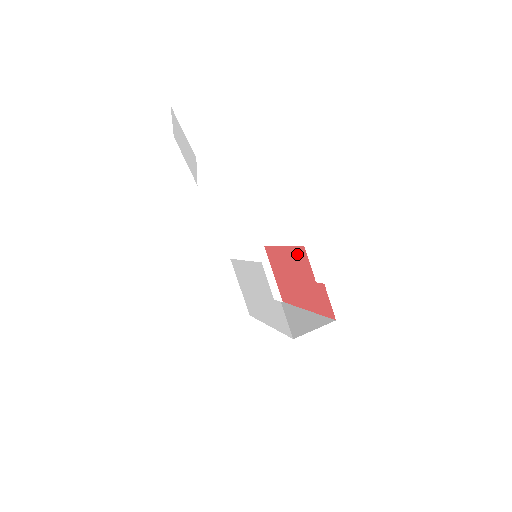
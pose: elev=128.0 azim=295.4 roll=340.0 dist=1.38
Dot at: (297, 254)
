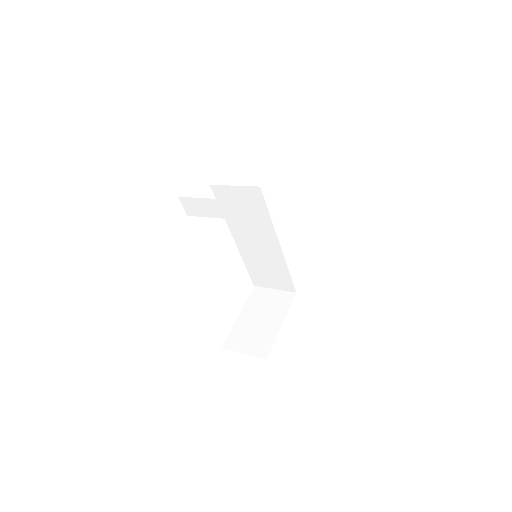
Dot at: occluded
